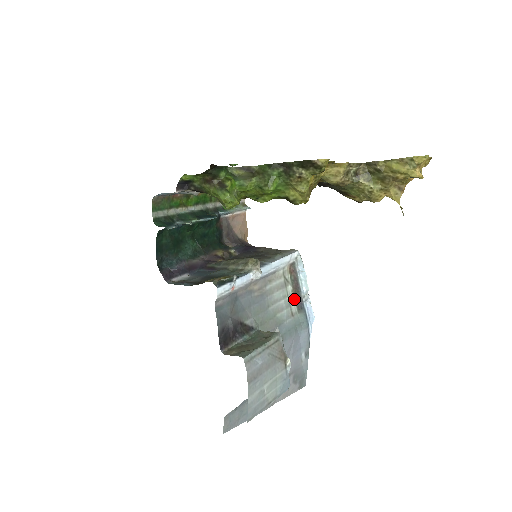
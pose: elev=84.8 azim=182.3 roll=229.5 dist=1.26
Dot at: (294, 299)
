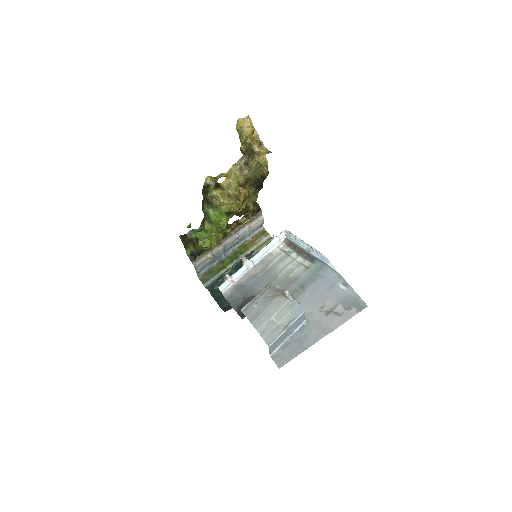
Dot at: (303, 258)
